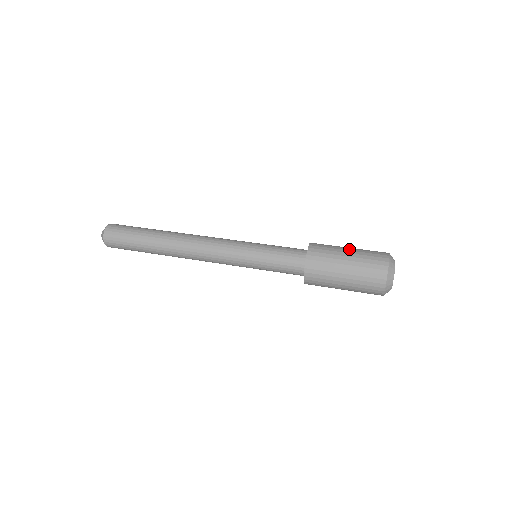
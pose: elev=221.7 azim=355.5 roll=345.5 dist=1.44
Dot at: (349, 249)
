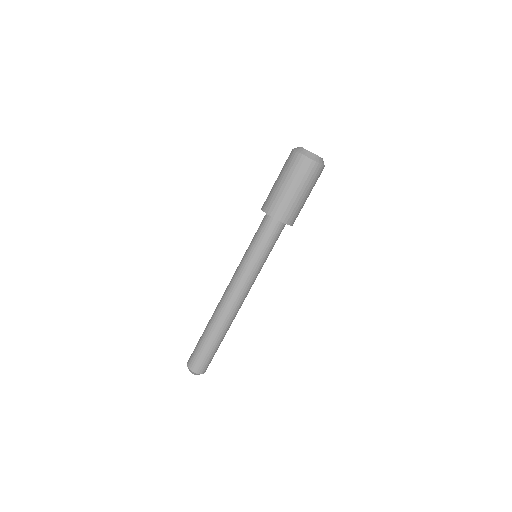
Dot at: occluded
